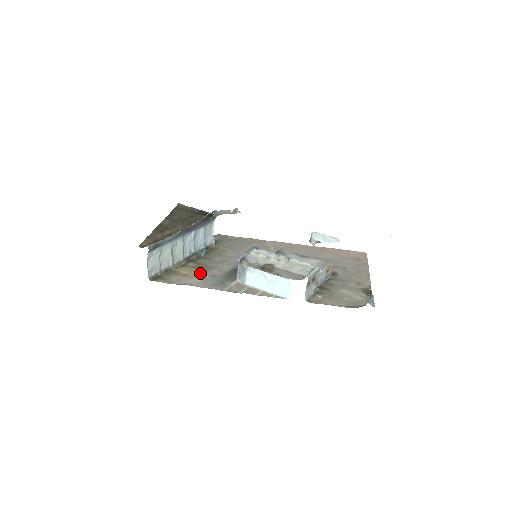
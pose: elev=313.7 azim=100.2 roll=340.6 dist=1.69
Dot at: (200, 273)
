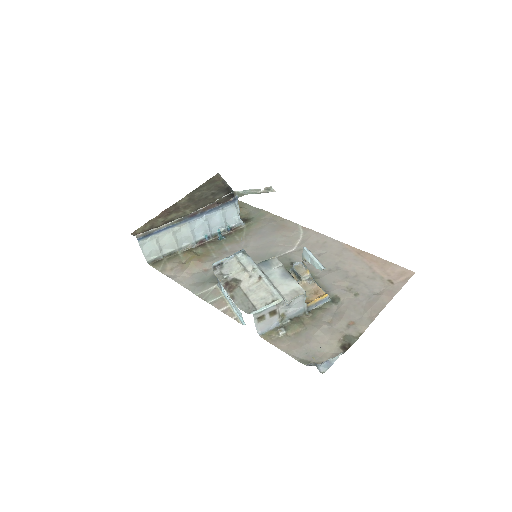
Dot at: (193, 266)
